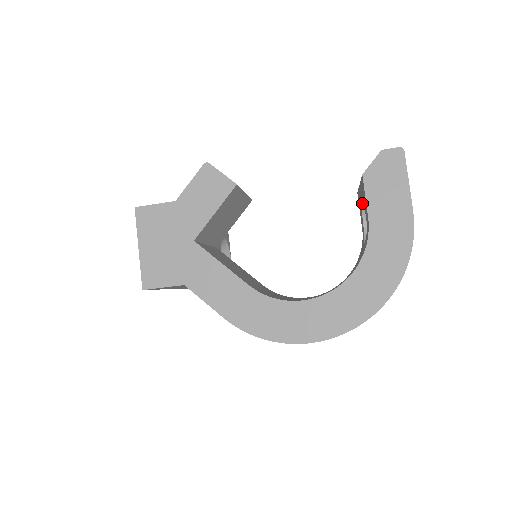
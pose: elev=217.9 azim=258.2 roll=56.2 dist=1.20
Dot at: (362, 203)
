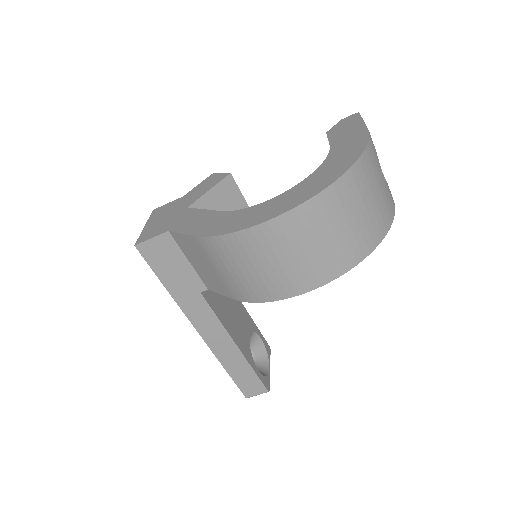
Dot at: occluded
